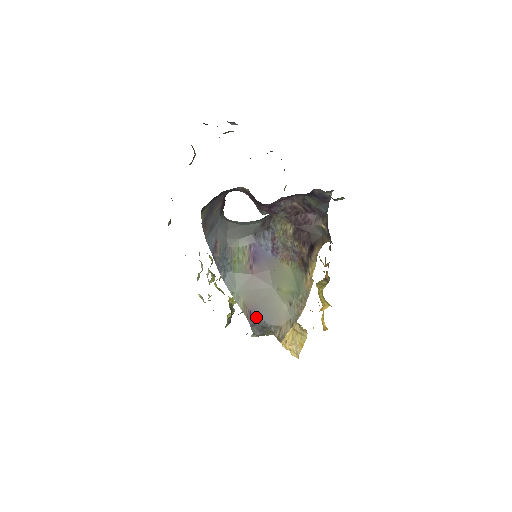
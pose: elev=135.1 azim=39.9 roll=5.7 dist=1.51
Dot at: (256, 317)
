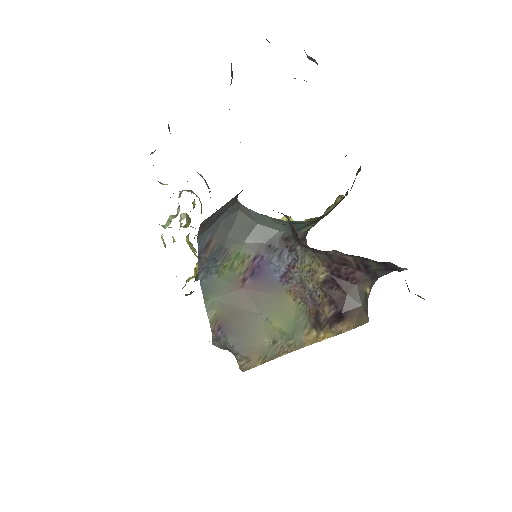
Dot at: (224, 336)
